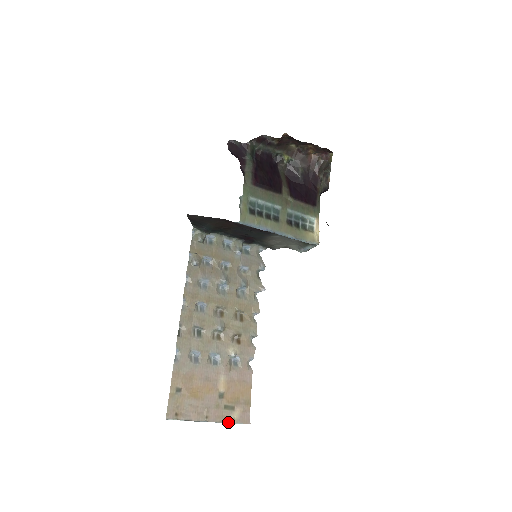
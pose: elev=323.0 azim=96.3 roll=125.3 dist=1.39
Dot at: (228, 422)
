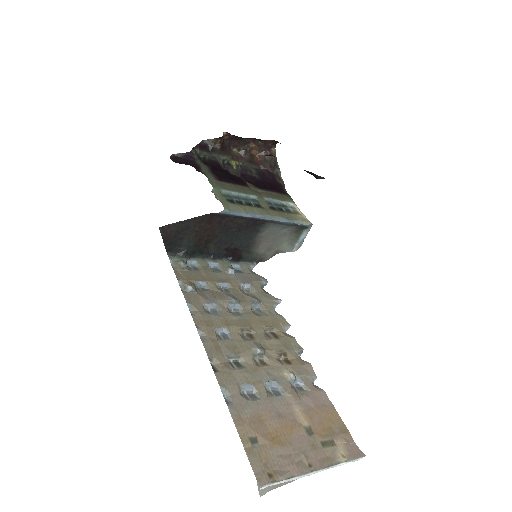
Dot at: (339, 463)
